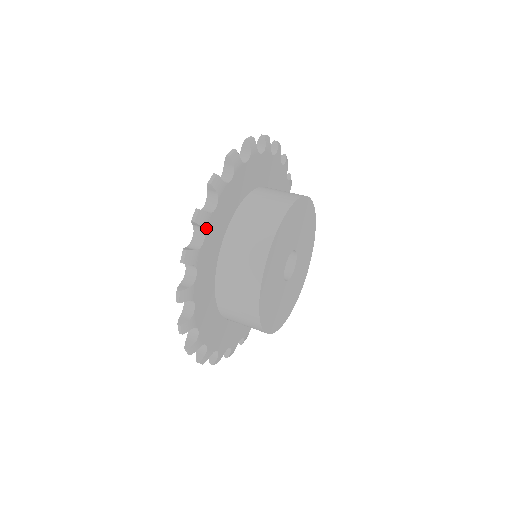
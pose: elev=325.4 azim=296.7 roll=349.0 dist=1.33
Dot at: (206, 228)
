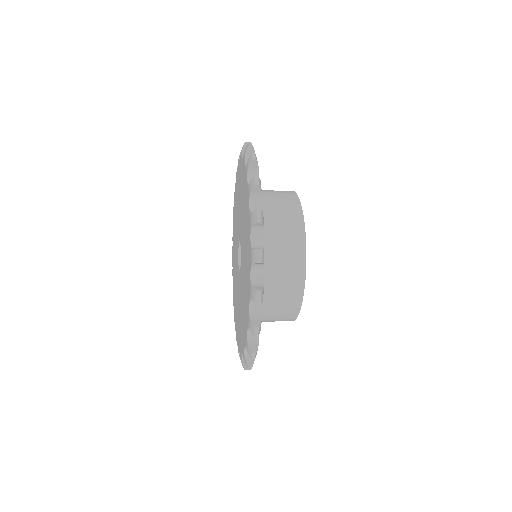
Dot at: occluded
